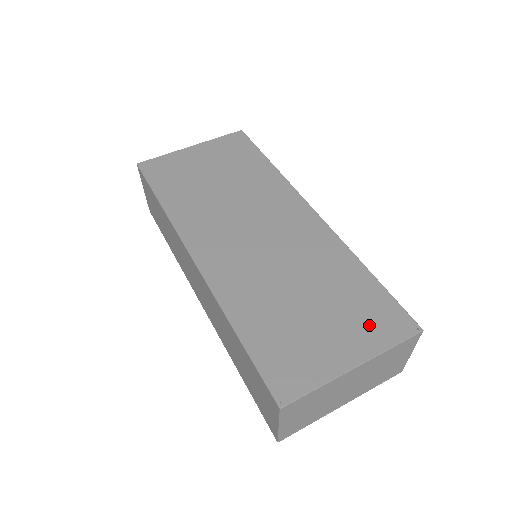
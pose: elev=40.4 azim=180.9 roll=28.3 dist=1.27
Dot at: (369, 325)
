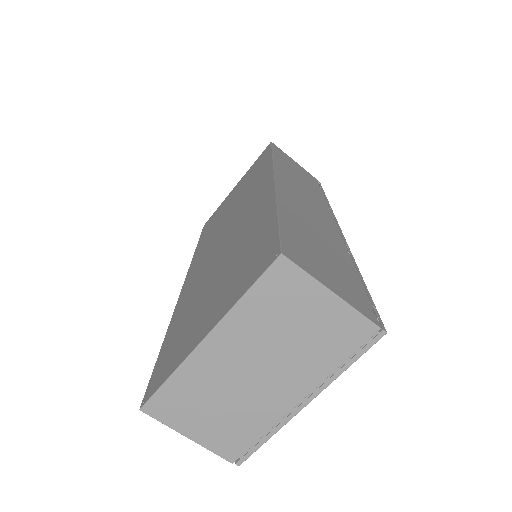
Dot at: (240, 279)
